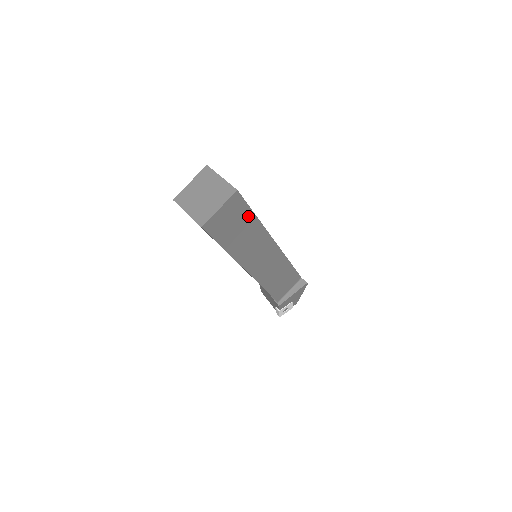
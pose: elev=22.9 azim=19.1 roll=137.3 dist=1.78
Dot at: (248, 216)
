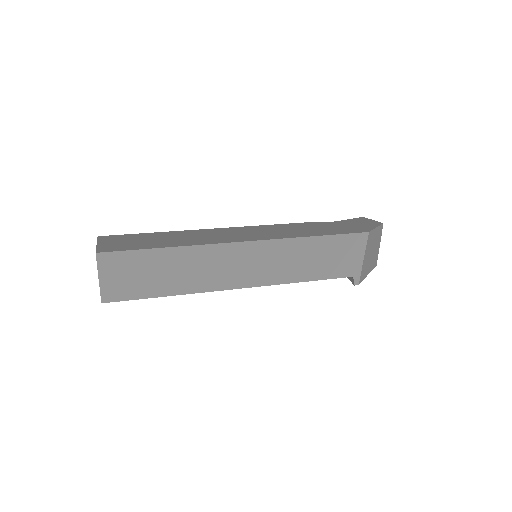
Dot at: occluded
